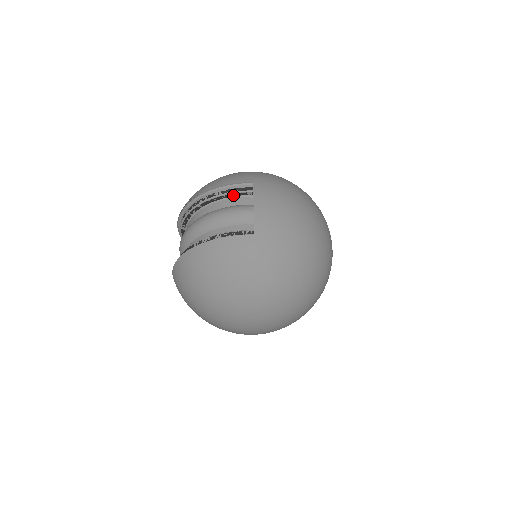
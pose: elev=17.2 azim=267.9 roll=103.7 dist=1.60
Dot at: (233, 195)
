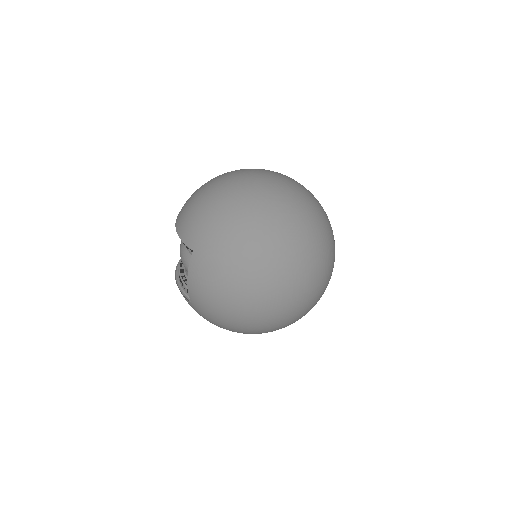
Dot at: occluded
